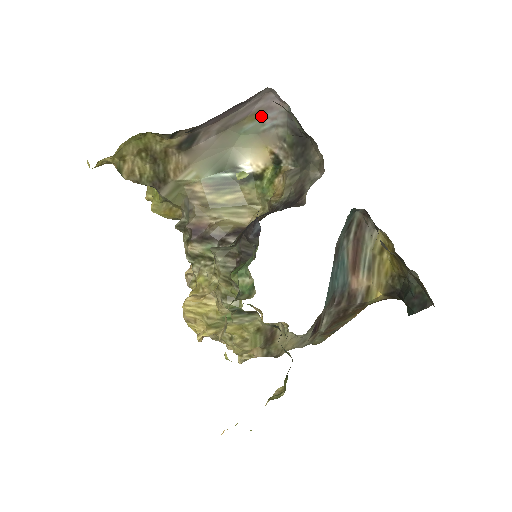
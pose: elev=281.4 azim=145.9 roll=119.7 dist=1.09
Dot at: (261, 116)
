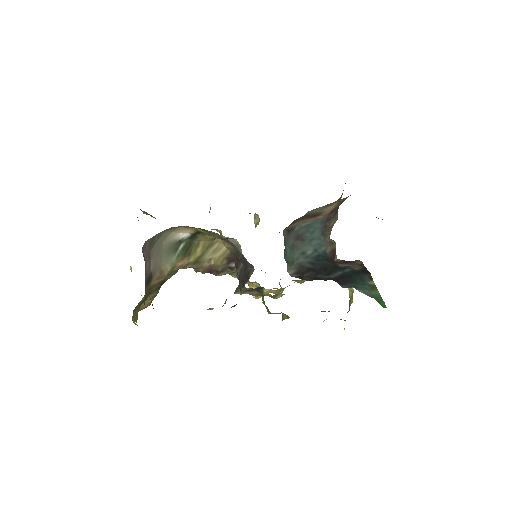
Dot at: (155, 237)
